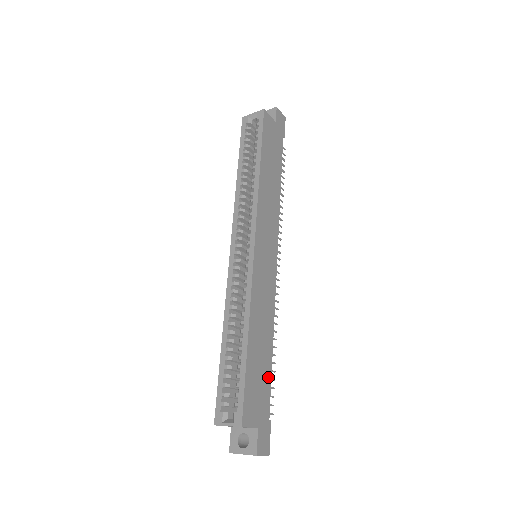
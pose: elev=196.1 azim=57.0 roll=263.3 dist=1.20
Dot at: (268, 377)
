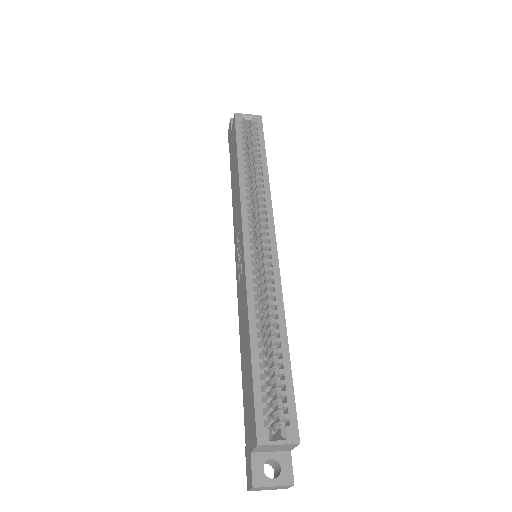
Dot at: occluded
